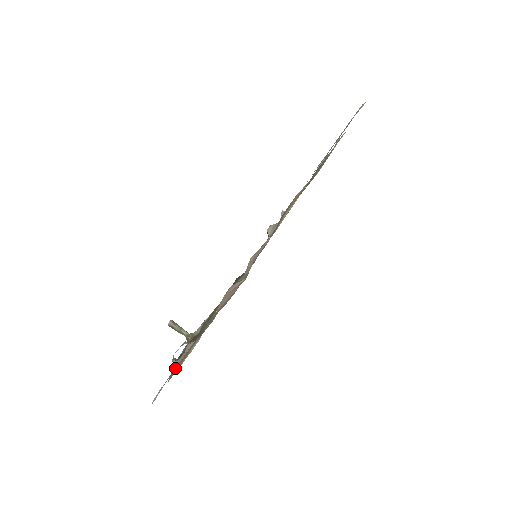
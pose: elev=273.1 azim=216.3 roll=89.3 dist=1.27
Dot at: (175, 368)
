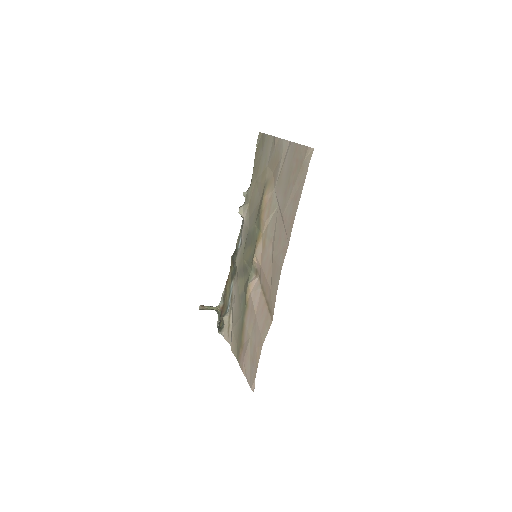
Dot at: (249, 359)
